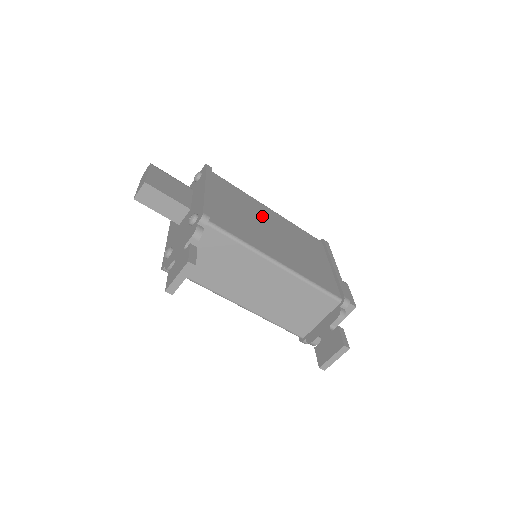
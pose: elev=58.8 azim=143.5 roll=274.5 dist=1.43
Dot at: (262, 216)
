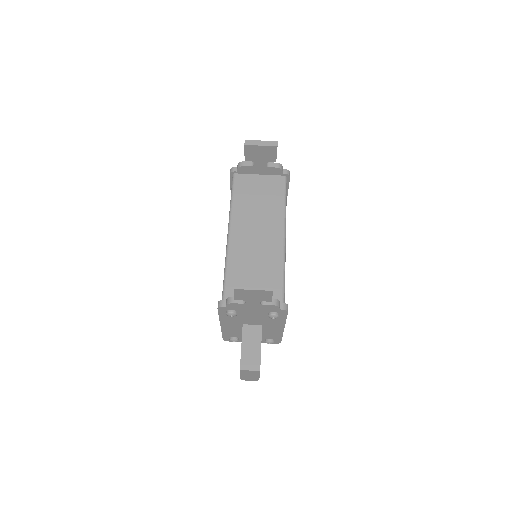
Dot at: occluded
